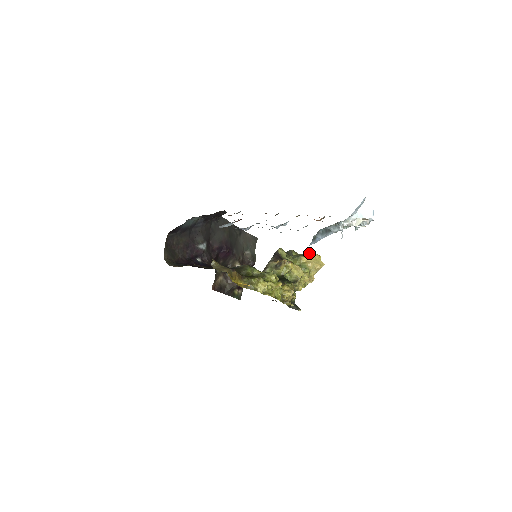
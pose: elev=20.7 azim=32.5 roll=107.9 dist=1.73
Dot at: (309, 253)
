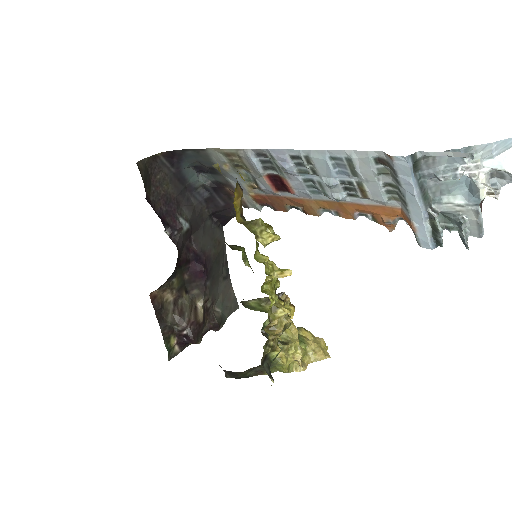
Dot at: occluded
